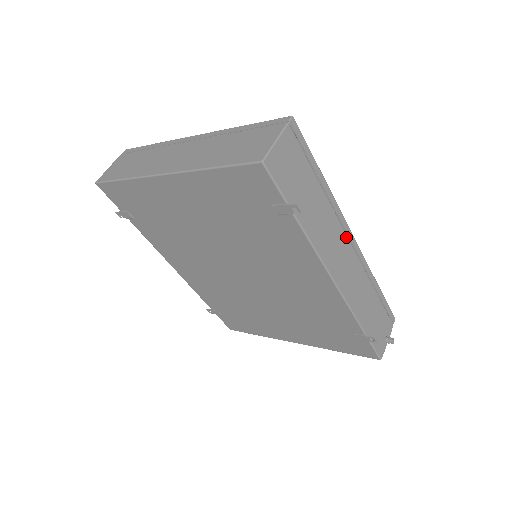
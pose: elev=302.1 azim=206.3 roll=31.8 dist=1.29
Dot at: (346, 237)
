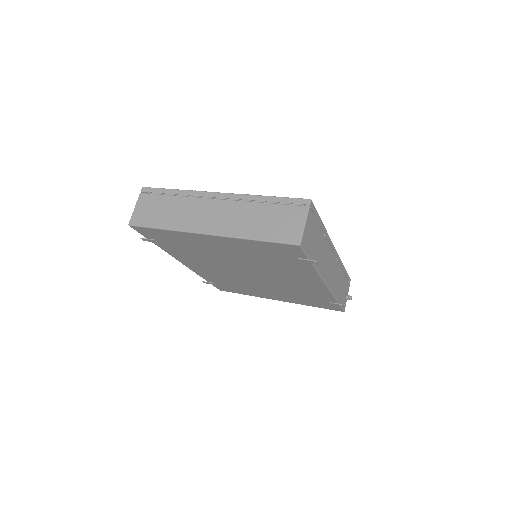
Dot at: (332, 252)
